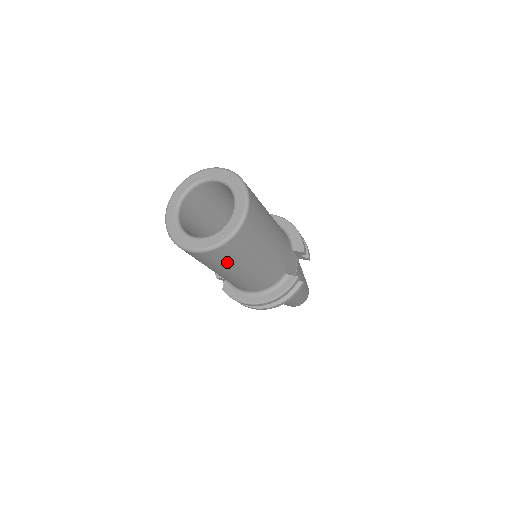
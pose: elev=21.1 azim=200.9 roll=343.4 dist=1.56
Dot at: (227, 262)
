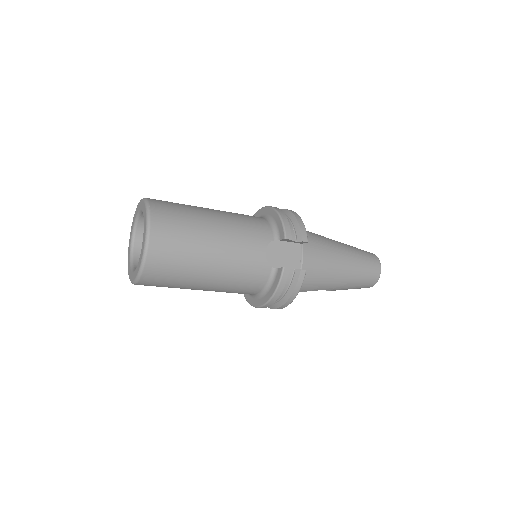
Dot at: (173, 282)
